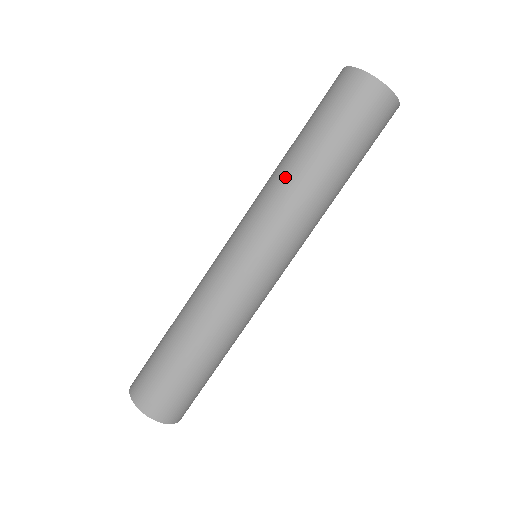
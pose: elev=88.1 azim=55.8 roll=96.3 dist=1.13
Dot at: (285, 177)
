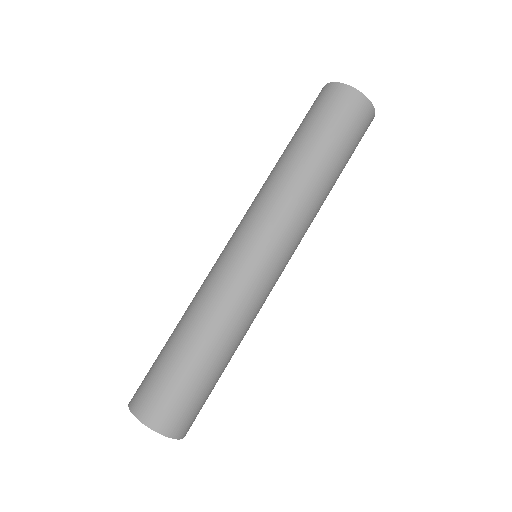
Dot at: (274, 174)
